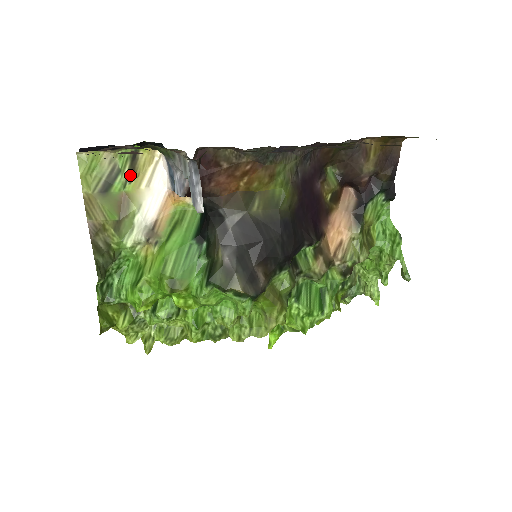
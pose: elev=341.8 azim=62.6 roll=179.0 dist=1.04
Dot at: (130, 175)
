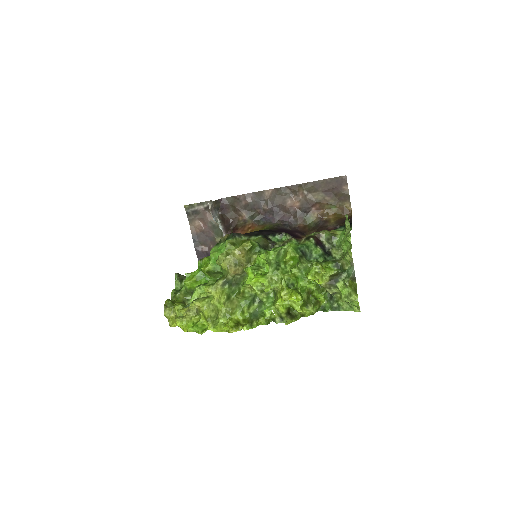
Dot at: occluded
